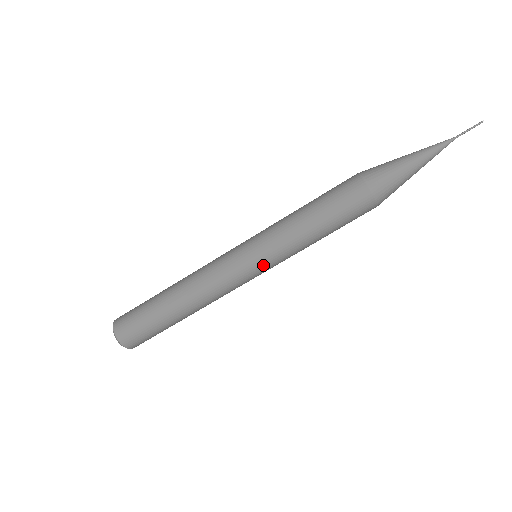
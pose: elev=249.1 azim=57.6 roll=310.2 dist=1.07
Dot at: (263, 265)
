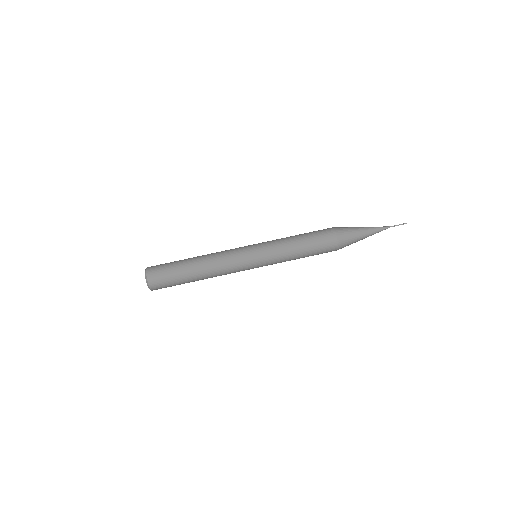
Dot at: (259, 253)
